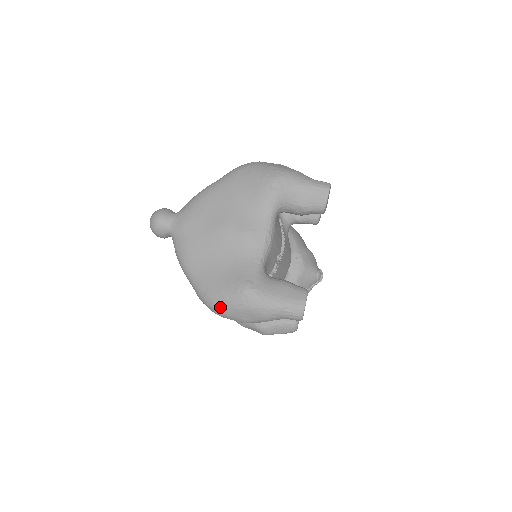
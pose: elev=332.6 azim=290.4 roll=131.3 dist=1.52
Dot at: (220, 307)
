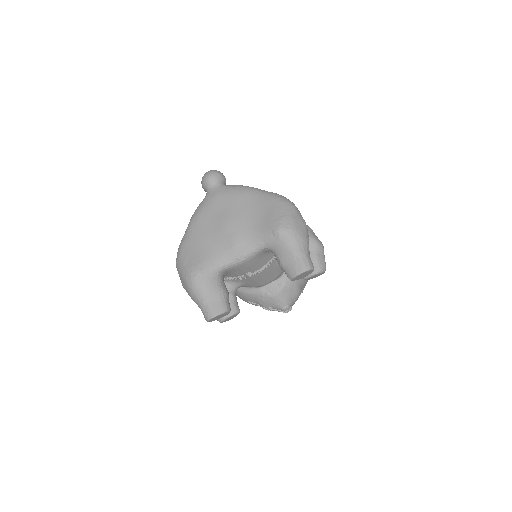
Dot at: (178, 265)
